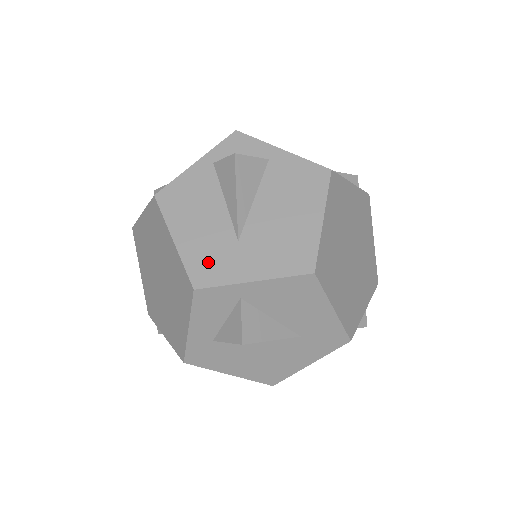
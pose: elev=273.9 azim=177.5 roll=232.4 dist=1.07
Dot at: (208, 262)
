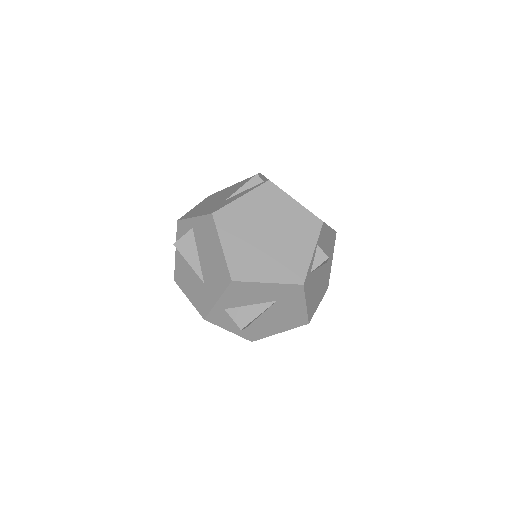
Dot at: (201, 302)
